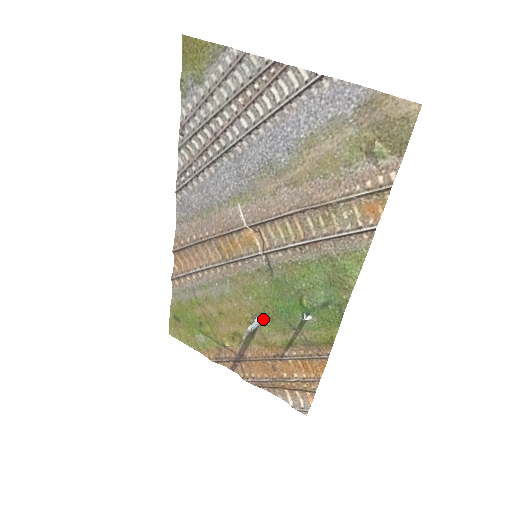
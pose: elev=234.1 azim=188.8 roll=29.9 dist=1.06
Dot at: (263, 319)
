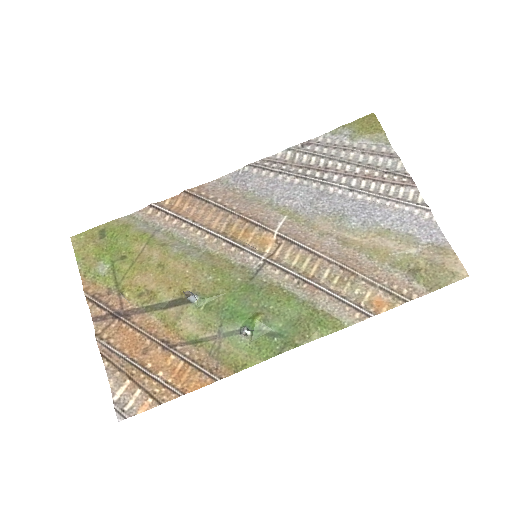
Dot at: (201, 301)
